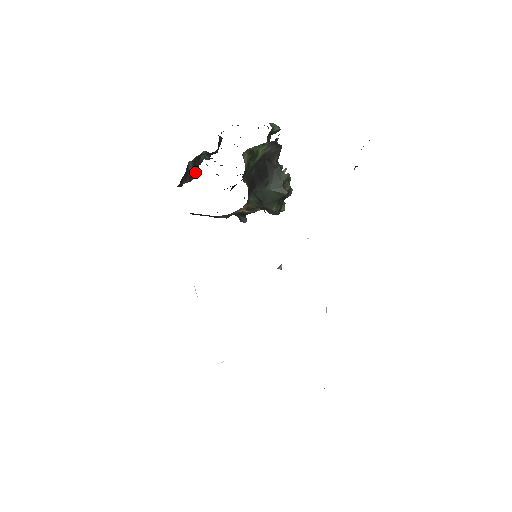
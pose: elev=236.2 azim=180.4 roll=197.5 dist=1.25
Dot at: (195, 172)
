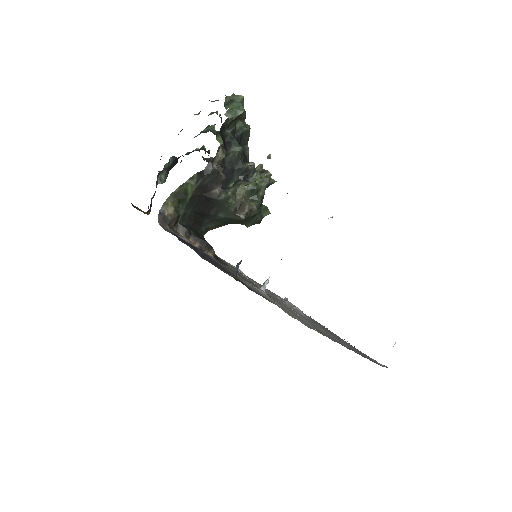
Dot at: (151, 203)
